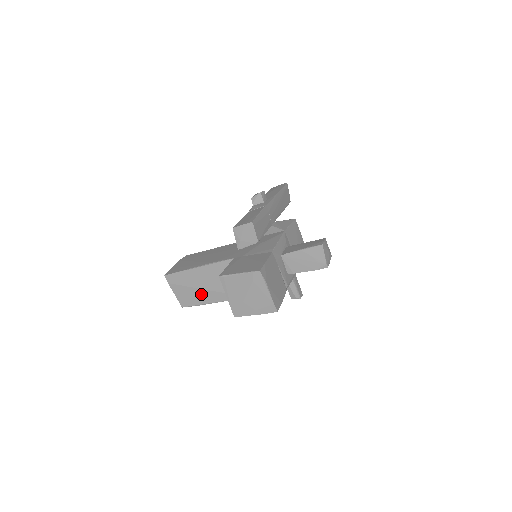
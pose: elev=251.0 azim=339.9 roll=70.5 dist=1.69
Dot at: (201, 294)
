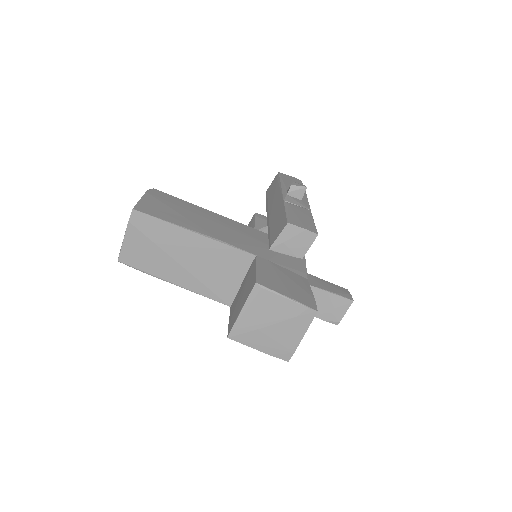
Dot at: (166, 264)
